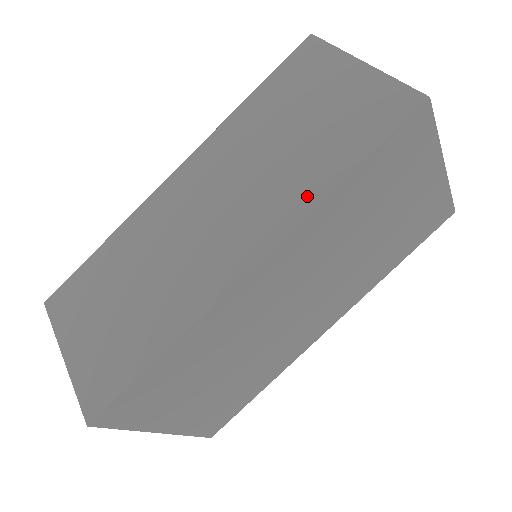
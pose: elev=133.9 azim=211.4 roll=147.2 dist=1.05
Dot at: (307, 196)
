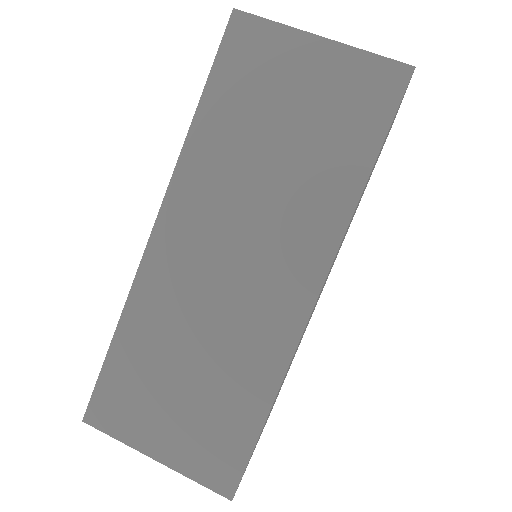
Dot at: (338, 207)
